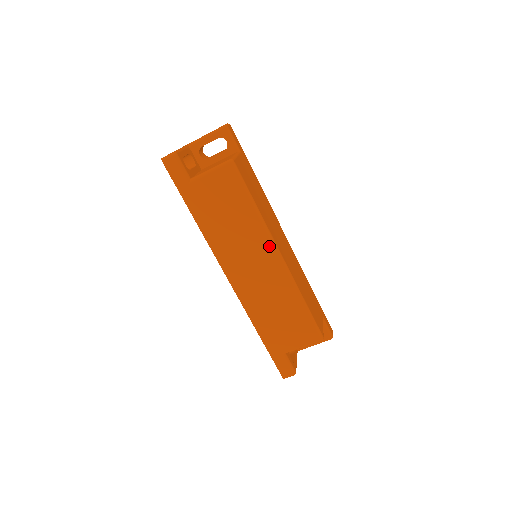
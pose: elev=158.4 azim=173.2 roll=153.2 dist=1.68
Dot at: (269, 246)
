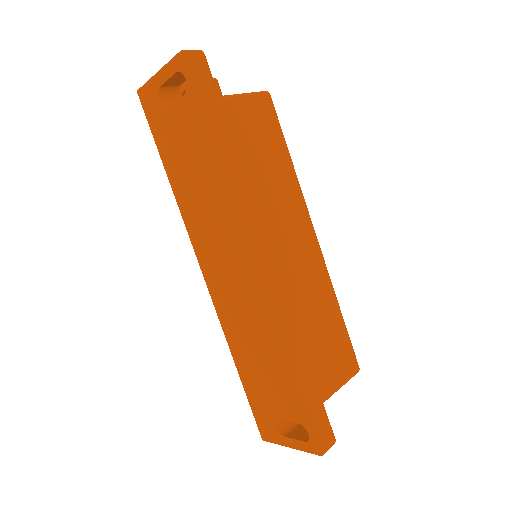
Dot at: (306, 219)
